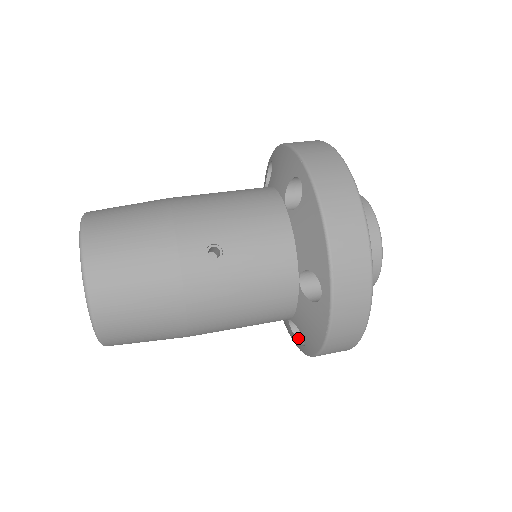
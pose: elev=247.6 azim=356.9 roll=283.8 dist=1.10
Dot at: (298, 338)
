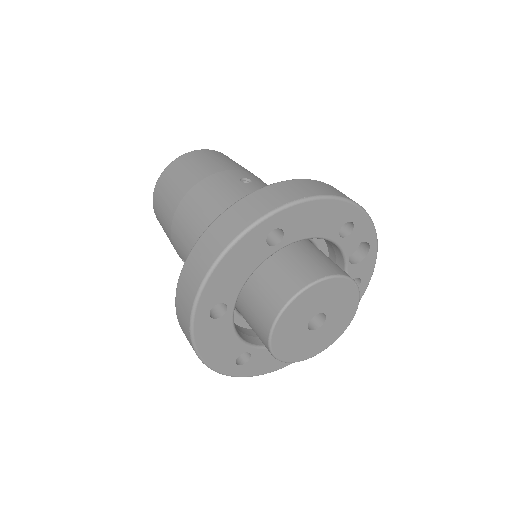
Dot at: occluded
